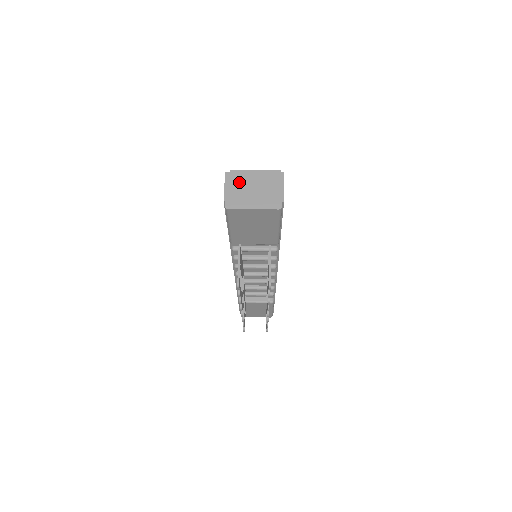
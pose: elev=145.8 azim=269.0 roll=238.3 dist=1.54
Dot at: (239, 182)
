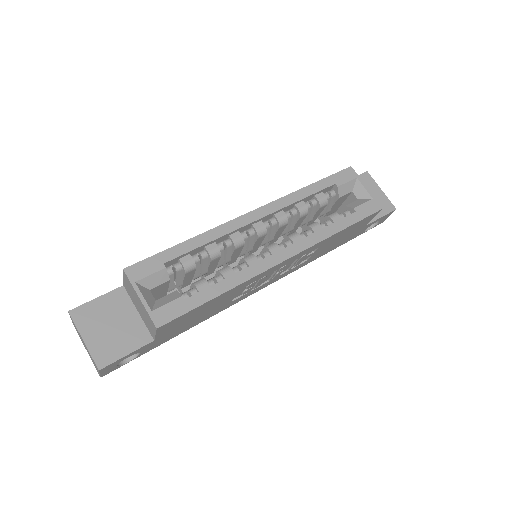
Dot at: occluded
